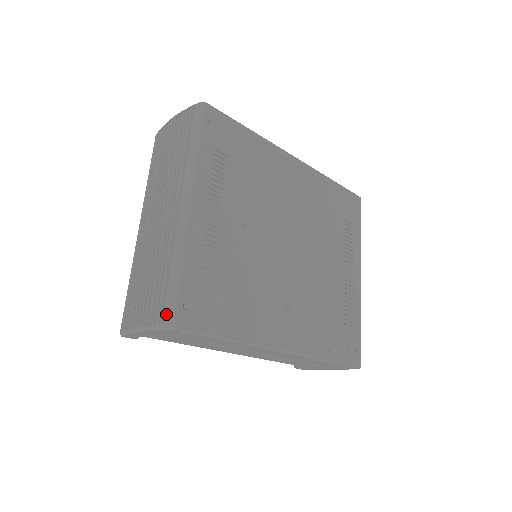
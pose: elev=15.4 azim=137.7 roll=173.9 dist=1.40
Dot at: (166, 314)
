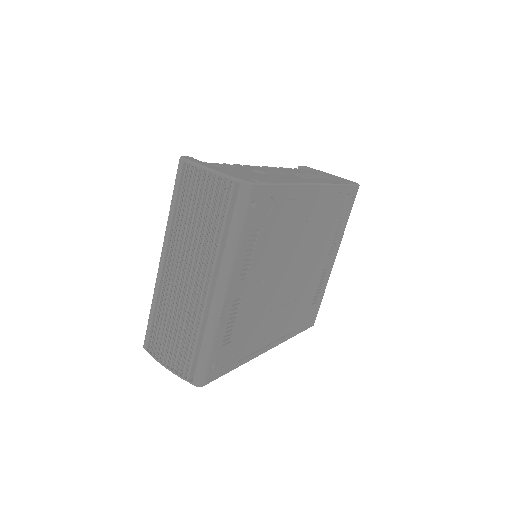
Dot at: (196, 377)
